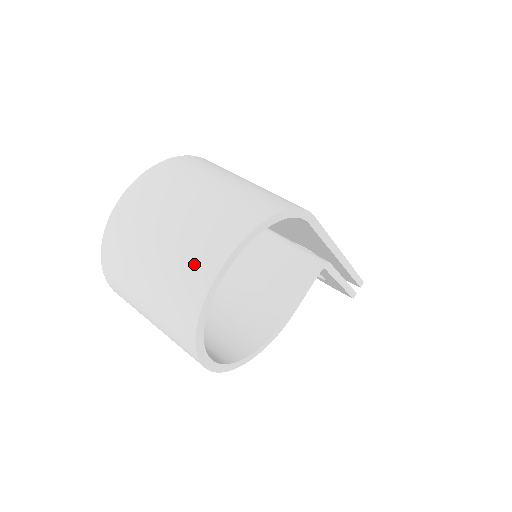
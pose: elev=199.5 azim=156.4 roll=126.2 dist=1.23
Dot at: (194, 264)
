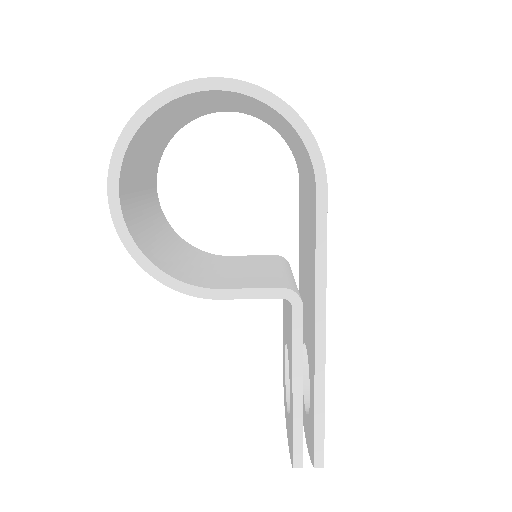
Dot at: occluded
